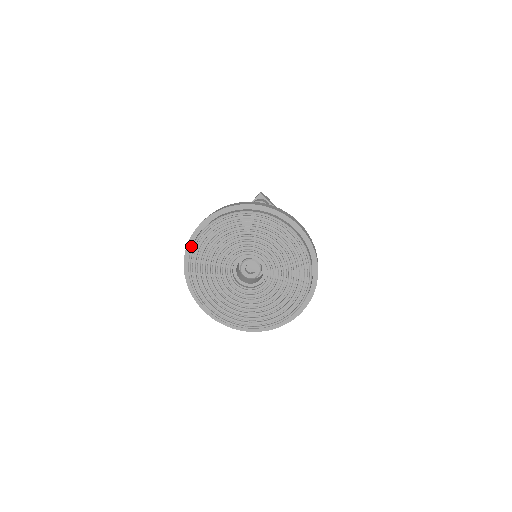
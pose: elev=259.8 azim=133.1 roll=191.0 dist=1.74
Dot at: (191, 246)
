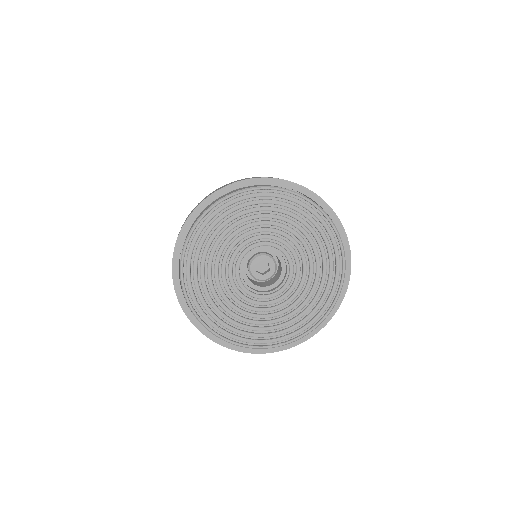
Dot at: (178, 262)
